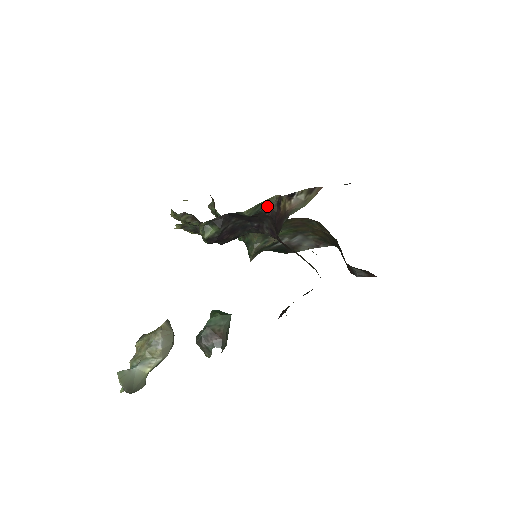
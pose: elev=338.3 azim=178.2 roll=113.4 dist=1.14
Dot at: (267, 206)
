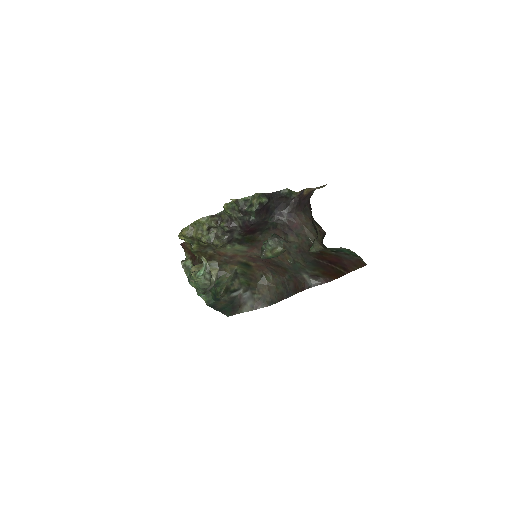
Dot at: (293, 195)
